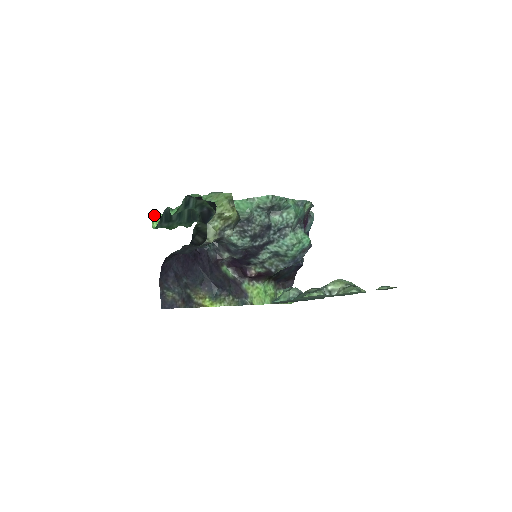
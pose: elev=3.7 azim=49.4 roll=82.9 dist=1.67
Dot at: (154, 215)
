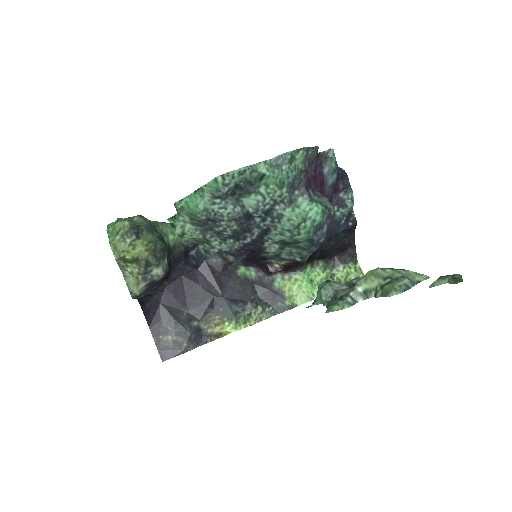
Dot at: occluded
